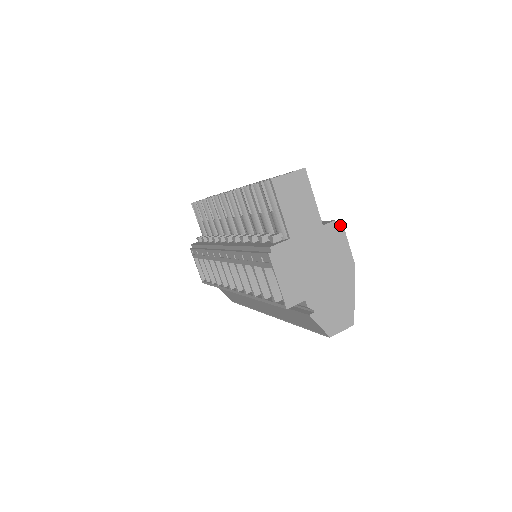
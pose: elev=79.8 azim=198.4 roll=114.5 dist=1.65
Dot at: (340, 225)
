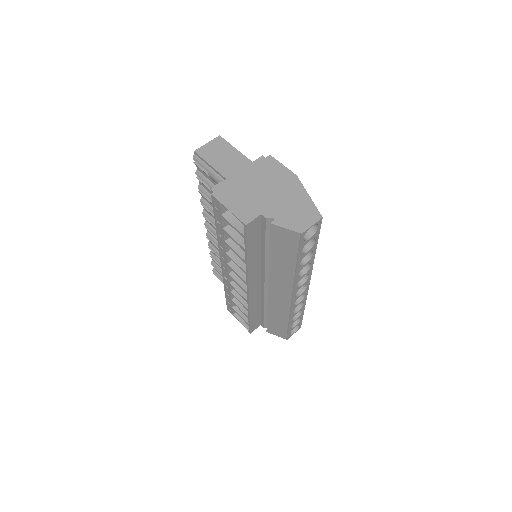
Dot at: (269, 157)
